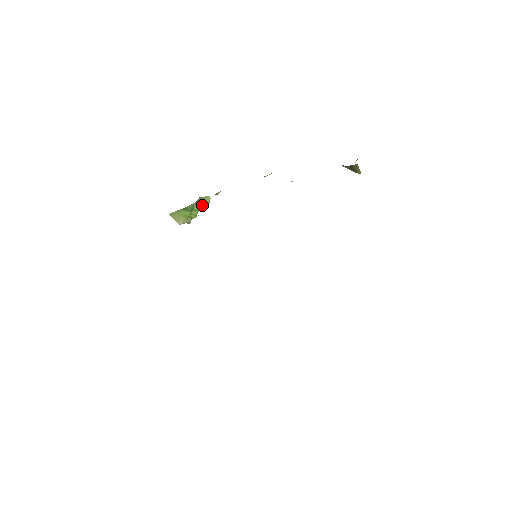
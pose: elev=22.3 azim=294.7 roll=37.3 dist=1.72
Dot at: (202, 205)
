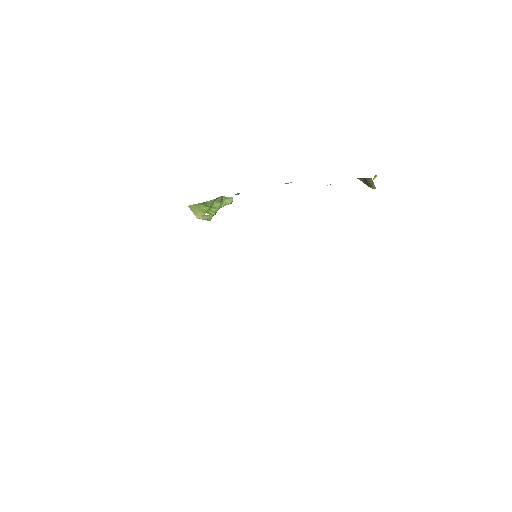
Dot at: (223, 204)
